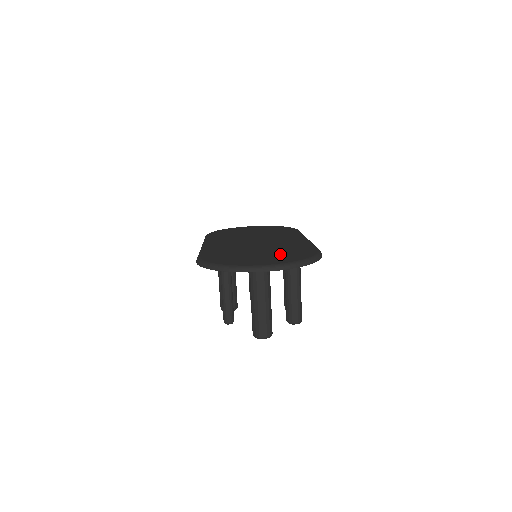
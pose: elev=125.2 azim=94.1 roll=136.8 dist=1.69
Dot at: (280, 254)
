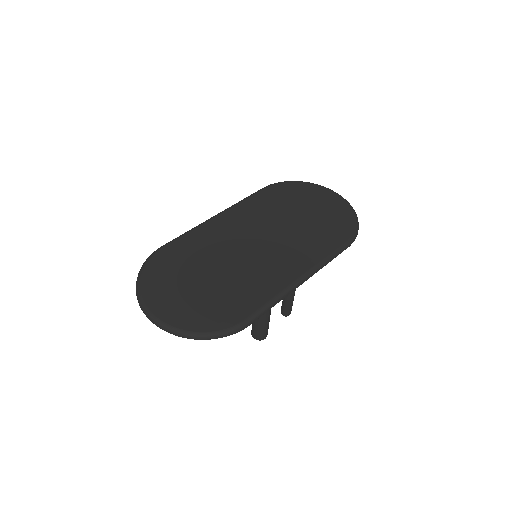
Dot at: (205, 301)
